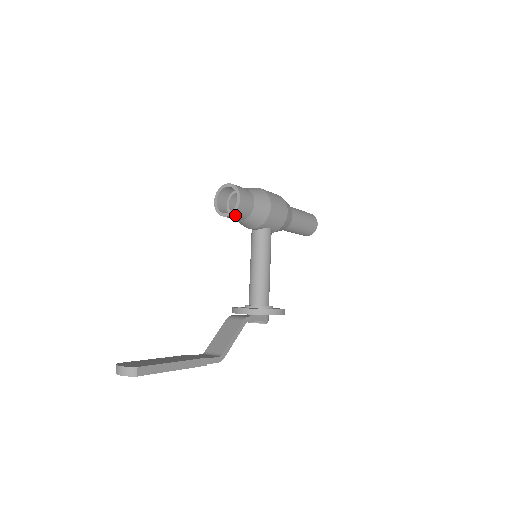
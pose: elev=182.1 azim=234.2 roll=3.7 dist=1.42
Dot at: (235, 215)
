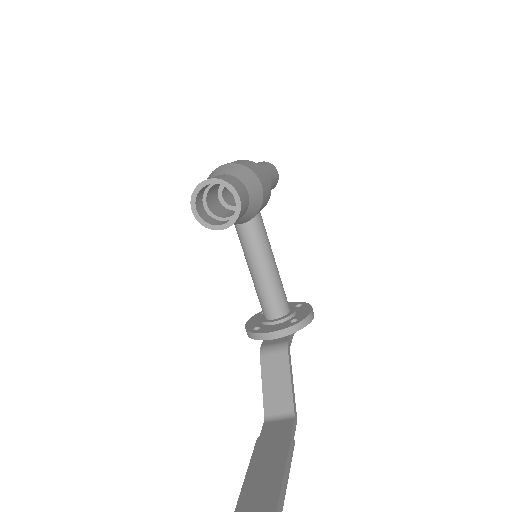
Dot at: (234, 222)
